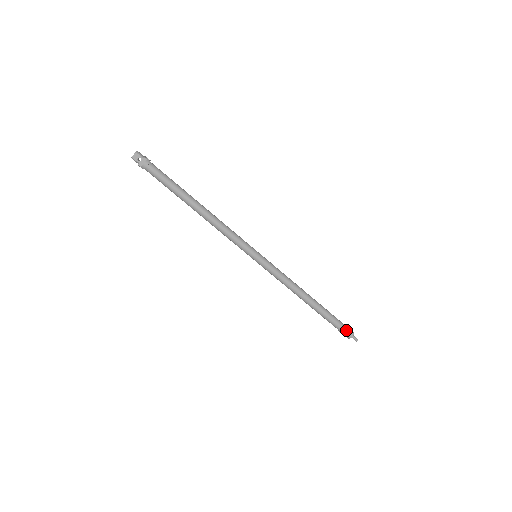
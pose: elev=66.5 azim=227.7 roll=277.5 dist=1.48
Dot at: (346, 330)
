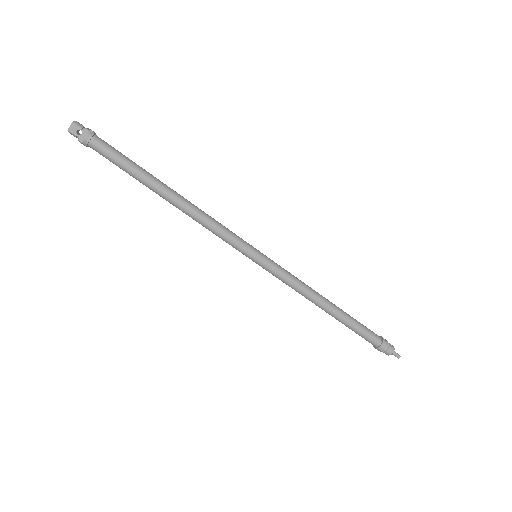
Dot at: (384, 345)
